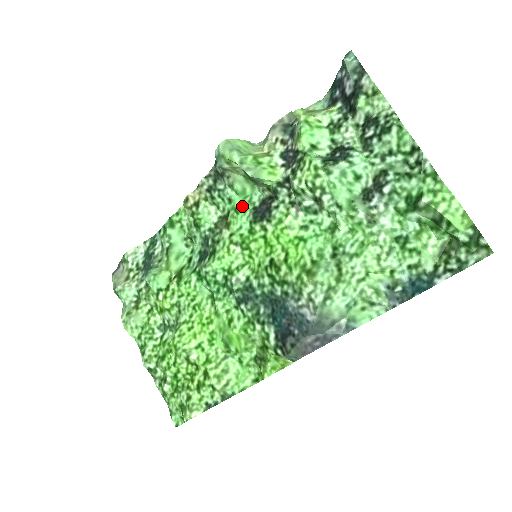
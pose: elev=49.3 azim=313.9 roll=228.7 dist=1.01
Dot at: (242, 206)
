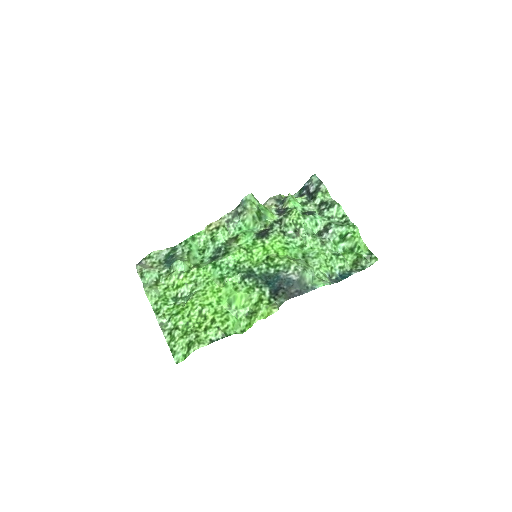
Dot at: (248, 232)
